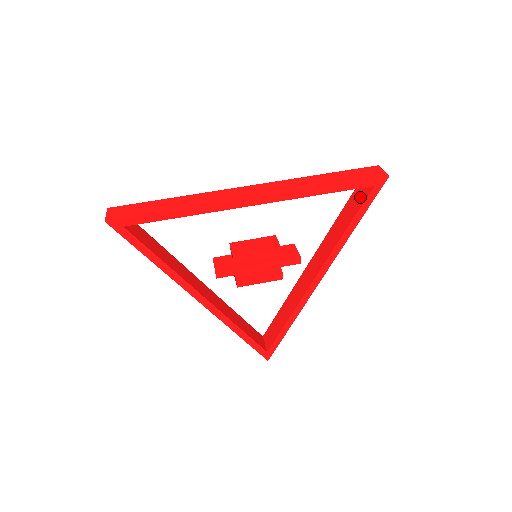
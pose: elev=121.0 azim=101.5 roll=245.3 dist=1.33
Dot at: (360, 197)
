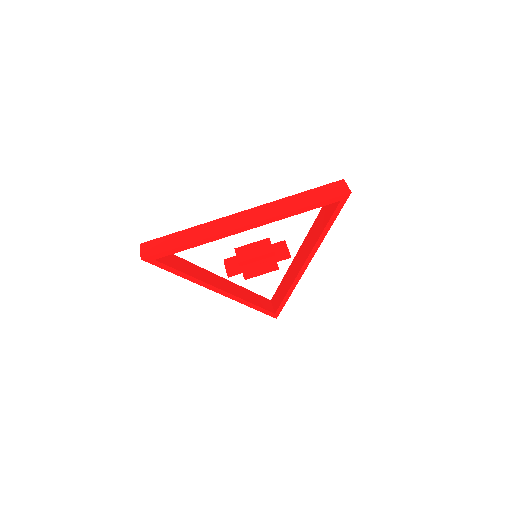
Dot at: (331, 207)
